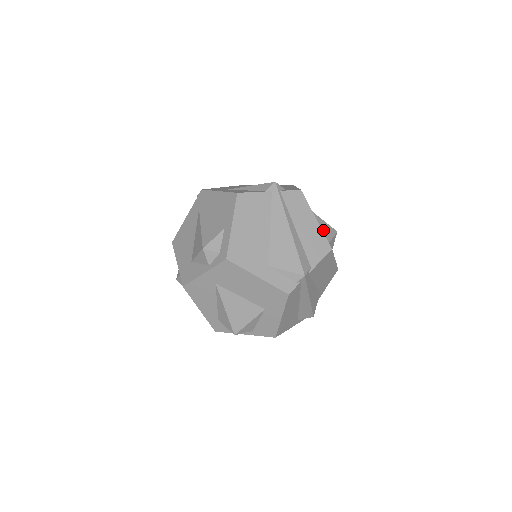
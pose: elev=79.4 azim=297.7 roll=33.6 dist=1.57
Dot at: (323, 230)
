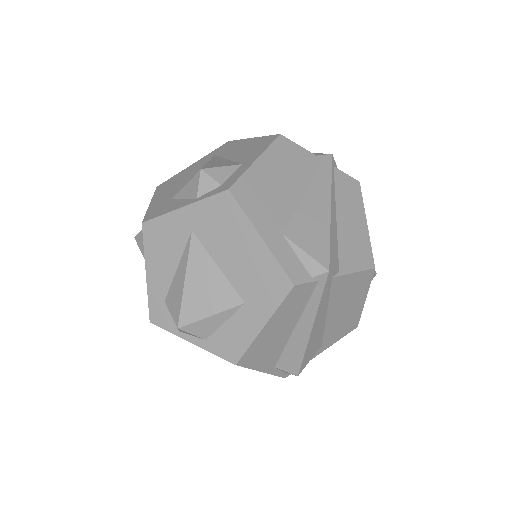
Dot at: occluded
